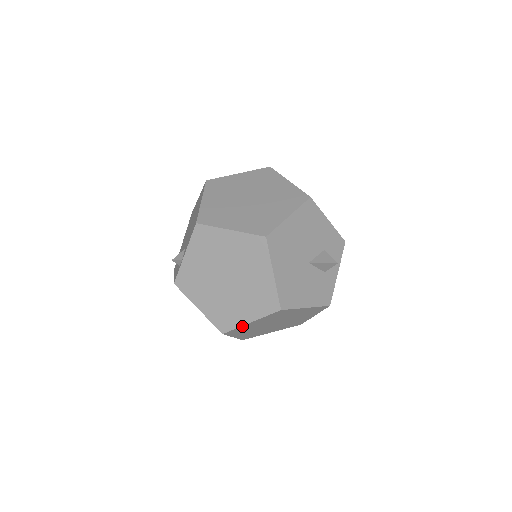
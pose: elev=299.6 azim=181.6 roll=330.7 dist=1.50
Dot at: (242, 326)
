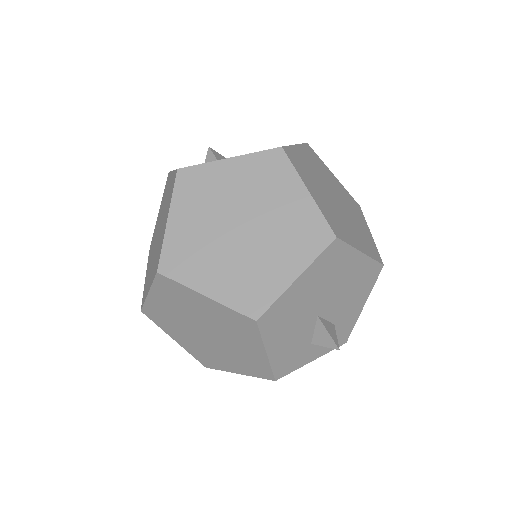
Dot at: (189, 289)
